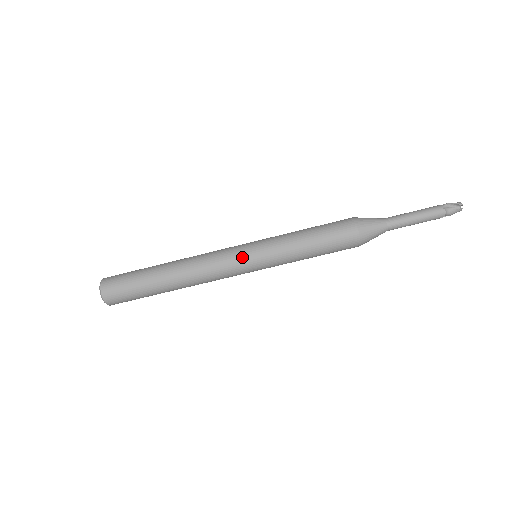
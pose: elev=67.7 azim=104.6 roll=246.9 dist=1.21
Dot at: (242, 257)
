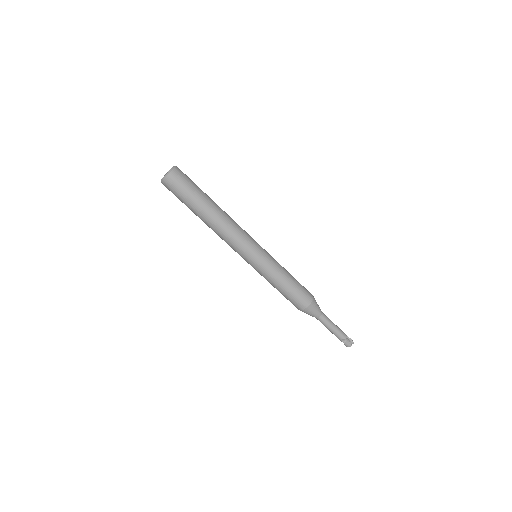
Dot at: (257, 245)
